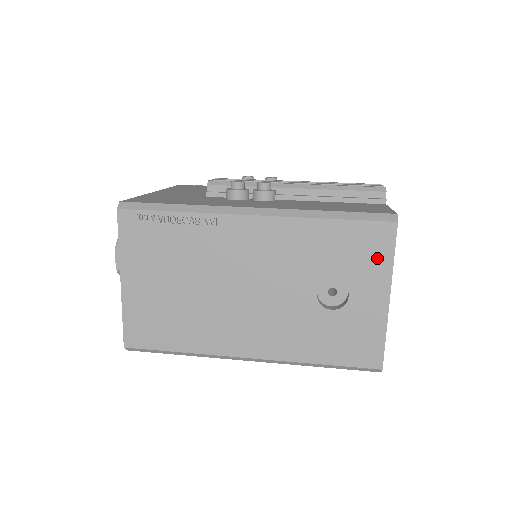
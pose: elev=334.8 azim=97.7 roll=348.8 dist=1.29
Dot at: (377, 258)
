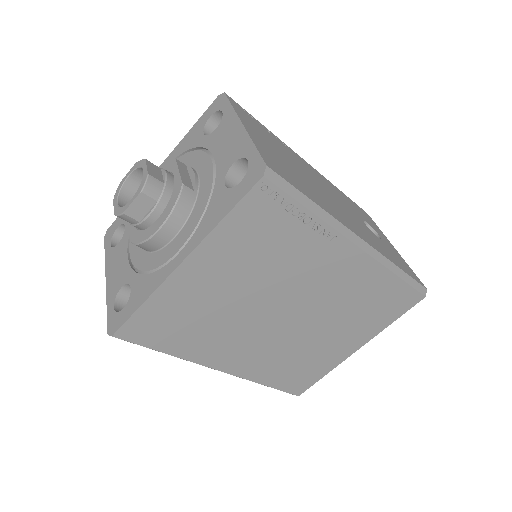
Dot at: (374, 224)
